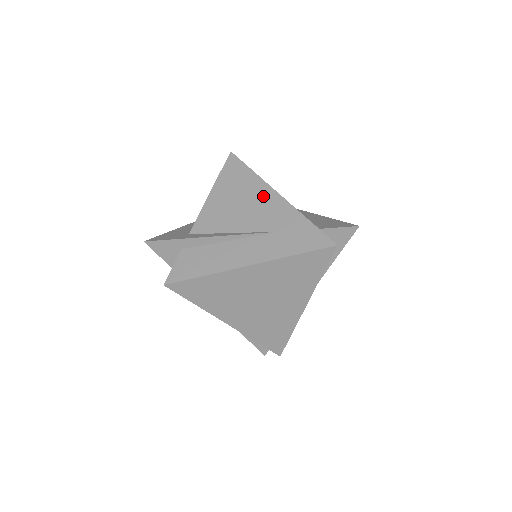
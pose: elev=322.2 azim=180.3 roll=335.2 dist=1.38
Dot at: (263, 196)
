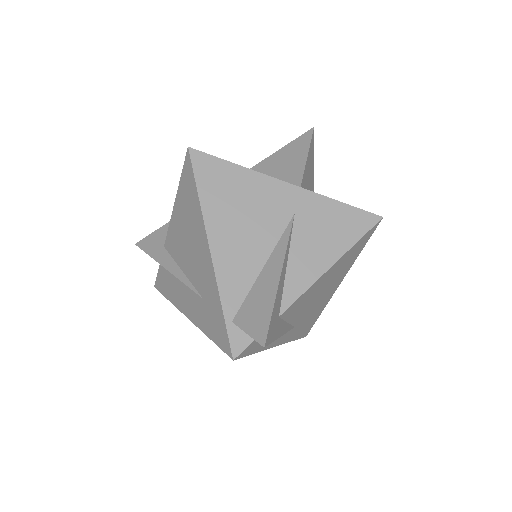
Dot at: (200, 241)
